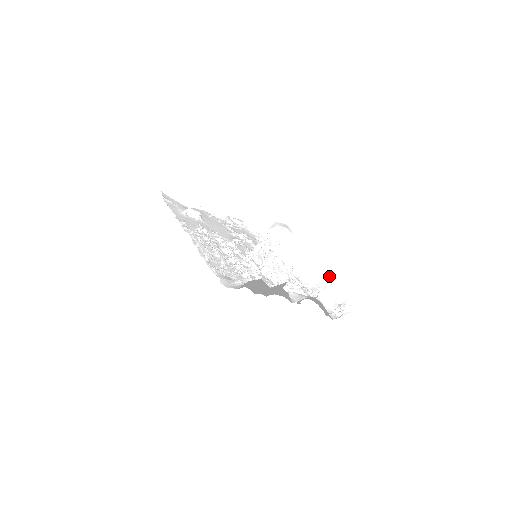
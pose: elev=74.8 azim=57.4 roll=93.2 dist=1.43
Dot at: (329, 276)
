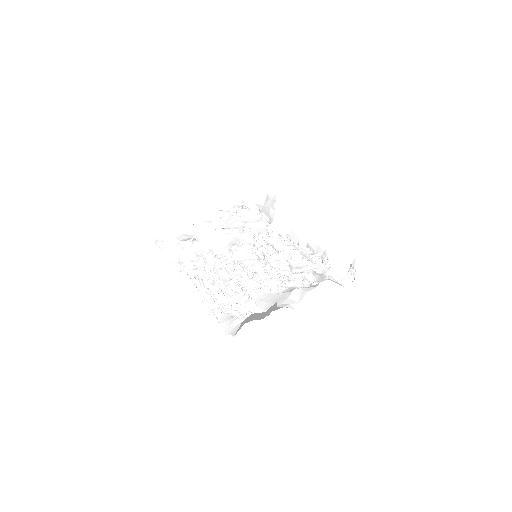
Dot at: (331, 239)
